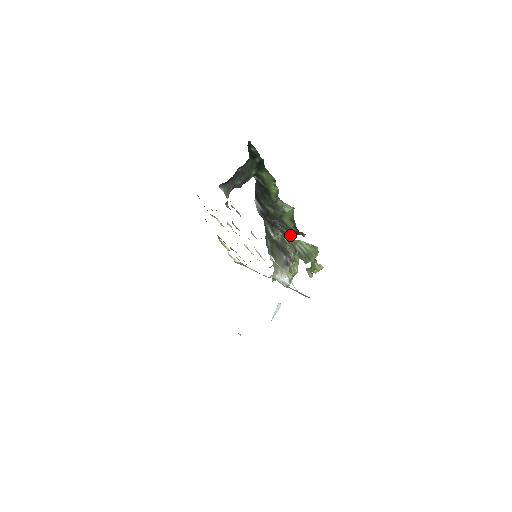
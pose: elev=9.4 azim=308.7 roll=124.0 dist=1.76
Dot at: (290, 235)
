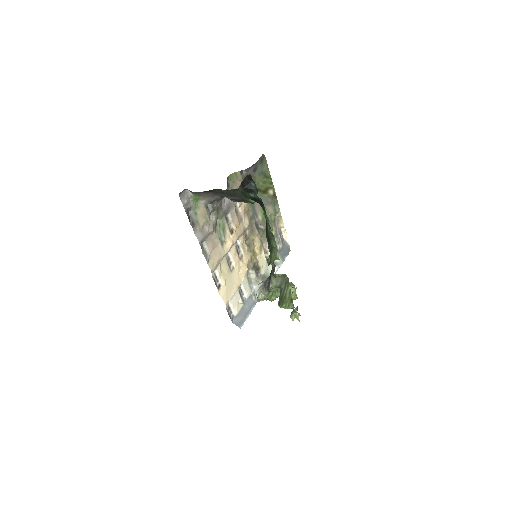
Dot at: occluded
